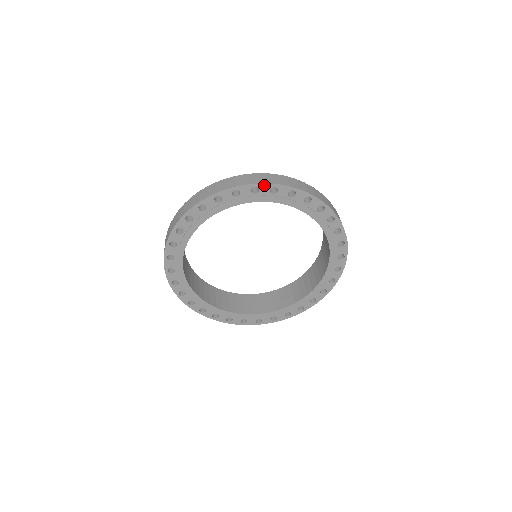
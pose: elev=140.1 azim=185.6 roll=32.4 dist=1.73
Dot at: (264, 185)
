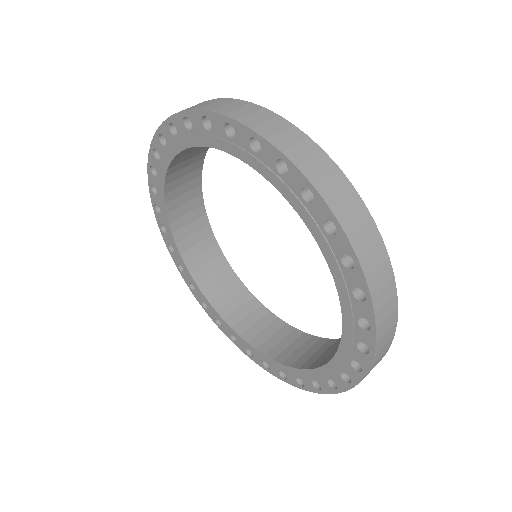
Dot at: (163, 127)
